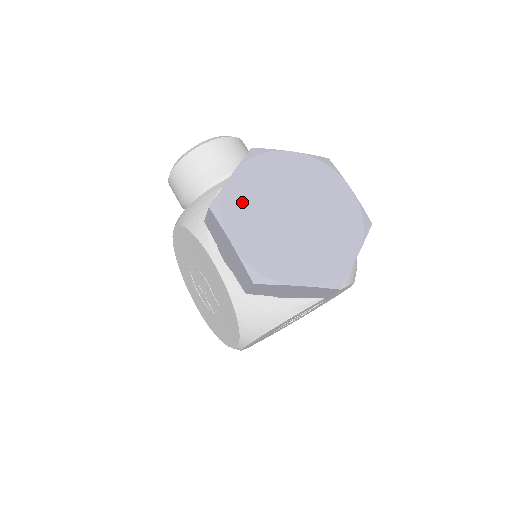
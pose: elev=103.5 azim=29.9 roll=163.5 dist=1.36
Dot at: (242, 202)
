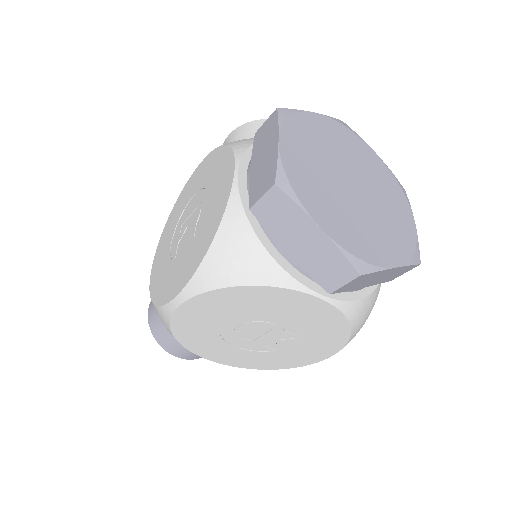
Dot at: (311, 132)
